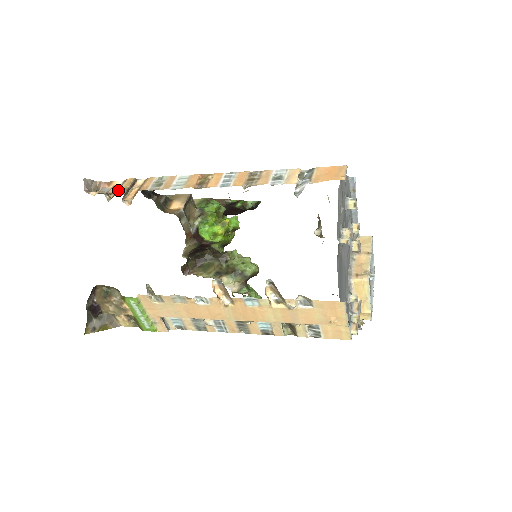
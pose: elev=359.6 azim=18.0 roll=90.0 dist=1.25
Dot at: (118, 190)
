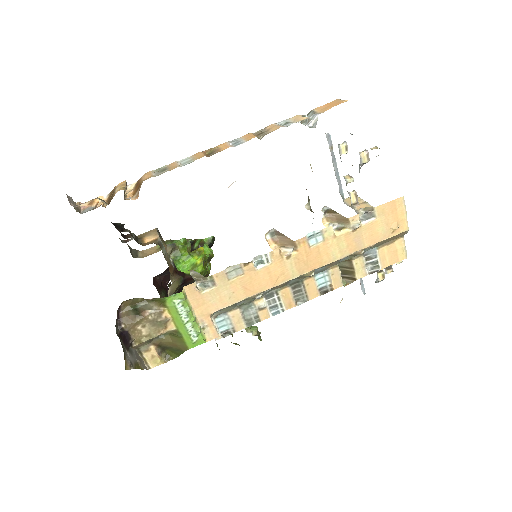
Dot at: (114, 192)
